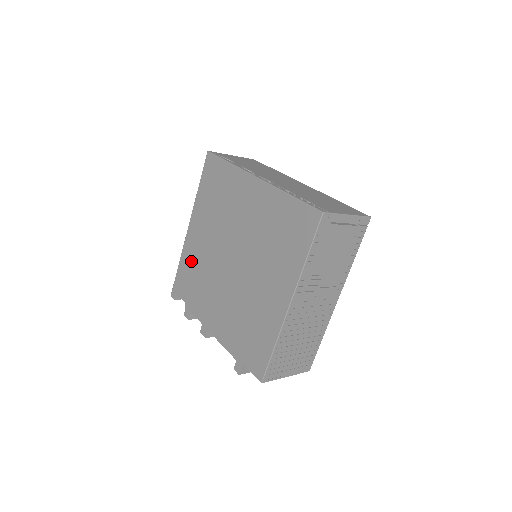
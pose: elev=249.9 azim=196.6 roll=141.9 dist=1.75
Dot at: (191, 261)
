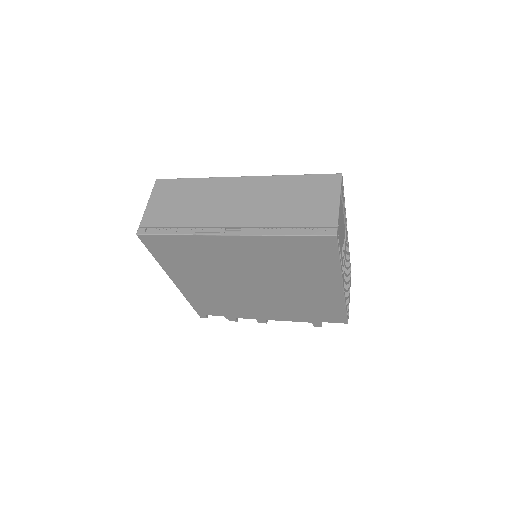
Dot at: (203, 297)
